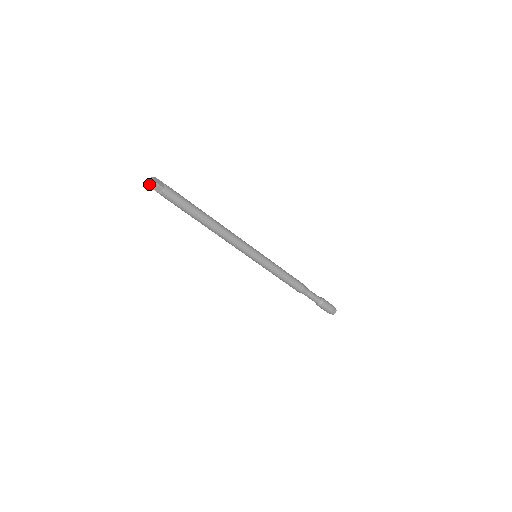
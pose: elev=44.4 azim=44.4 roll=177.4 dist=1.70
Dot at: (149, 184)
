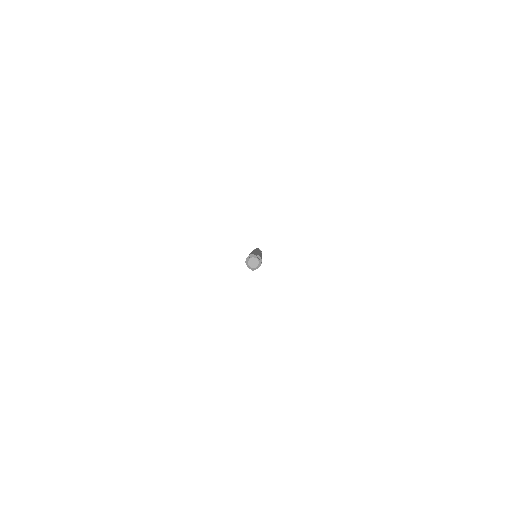
Dot at: occluded
